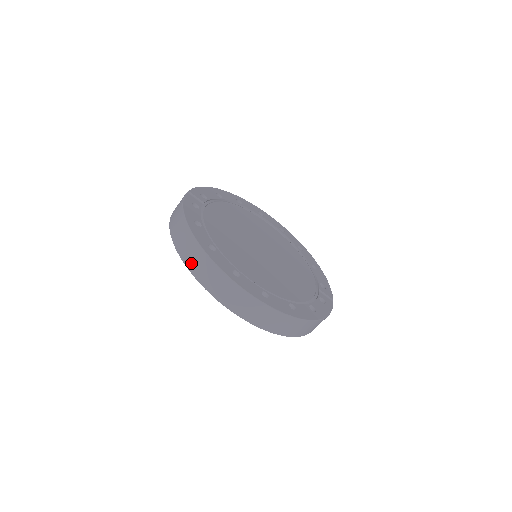
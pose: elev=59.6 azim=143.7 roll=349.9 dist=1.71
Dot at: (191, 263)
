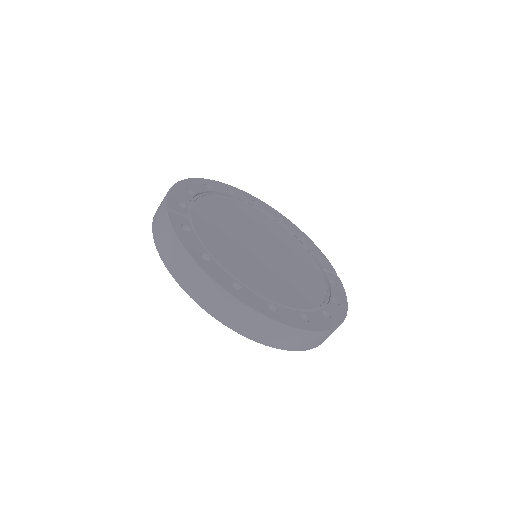
Dot at: (219, 312)
